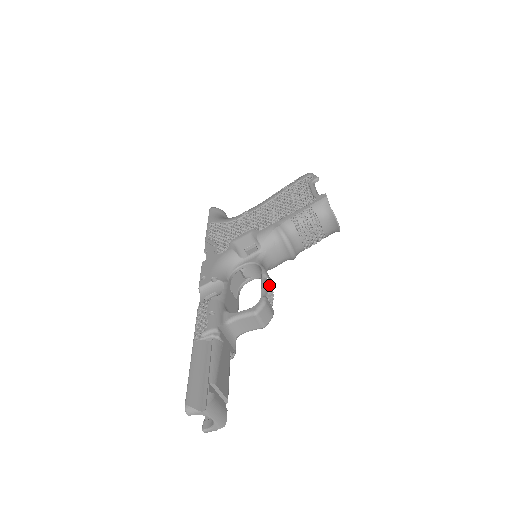
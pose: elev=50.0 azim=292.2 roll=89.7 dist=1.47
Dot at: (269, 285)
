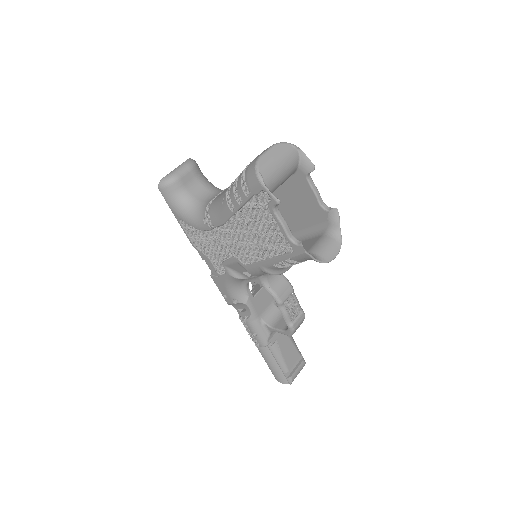
Dot at: (288, 307)
